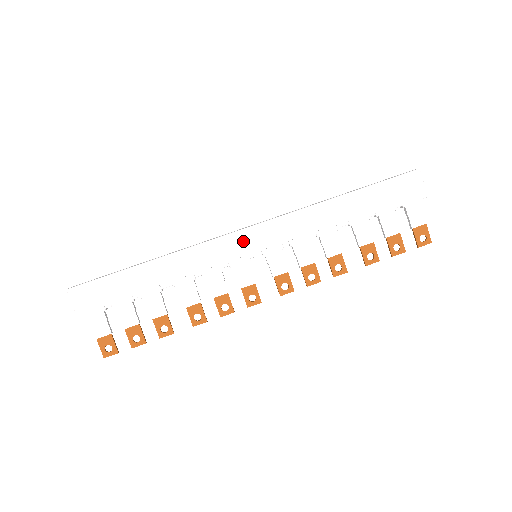
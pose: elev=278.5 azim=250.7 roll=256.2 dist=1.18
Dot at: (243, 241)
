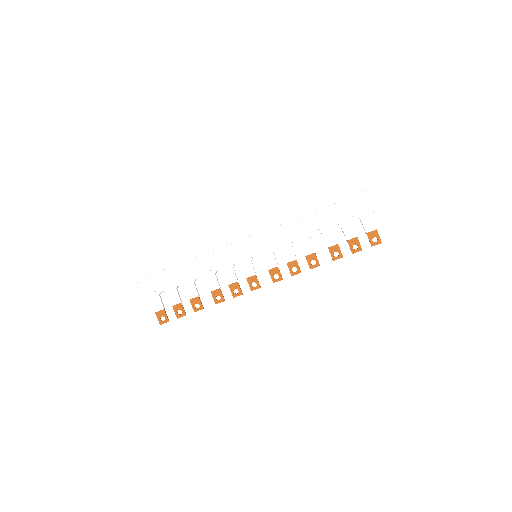
Dot at: (246, 246)
